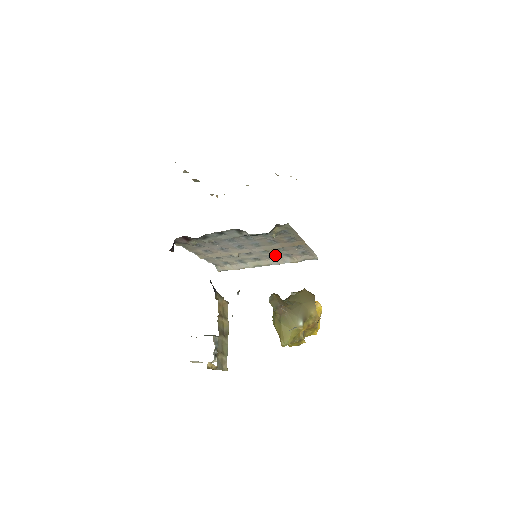
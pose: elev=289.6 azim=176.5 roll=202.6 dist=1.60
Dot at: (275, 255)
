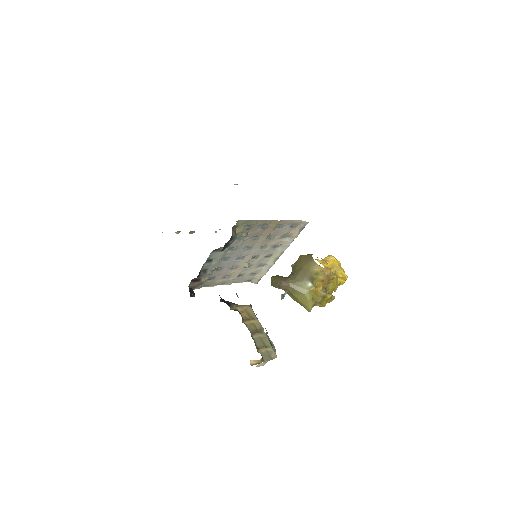
Dot at: (275, 244)
